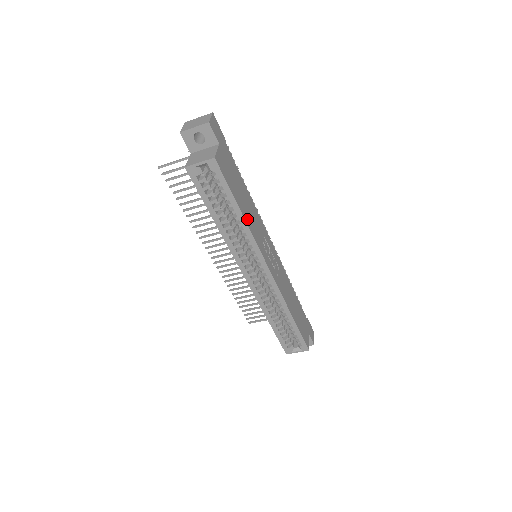
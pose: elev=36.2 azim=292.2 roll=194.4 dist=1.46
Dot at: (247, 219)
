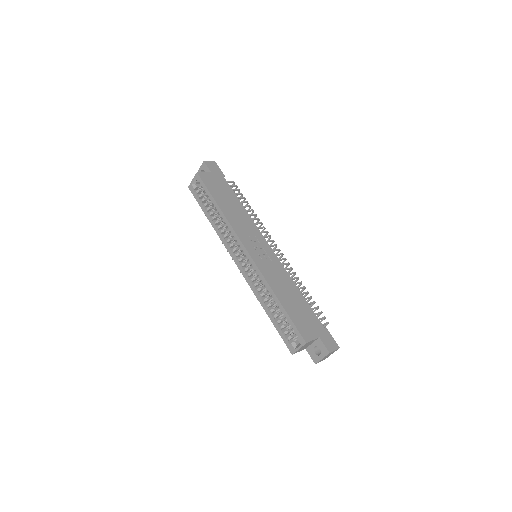
Dot at: (226, 212)
